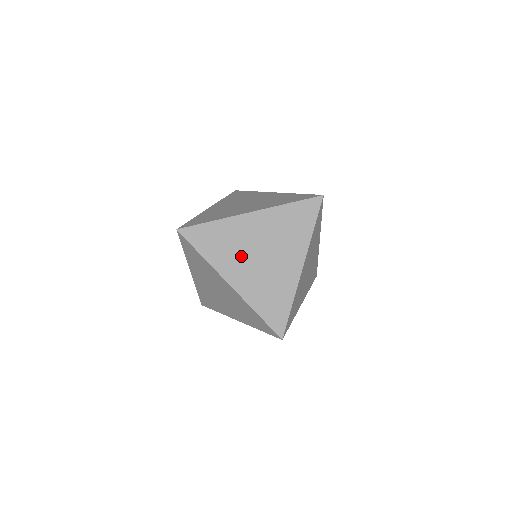
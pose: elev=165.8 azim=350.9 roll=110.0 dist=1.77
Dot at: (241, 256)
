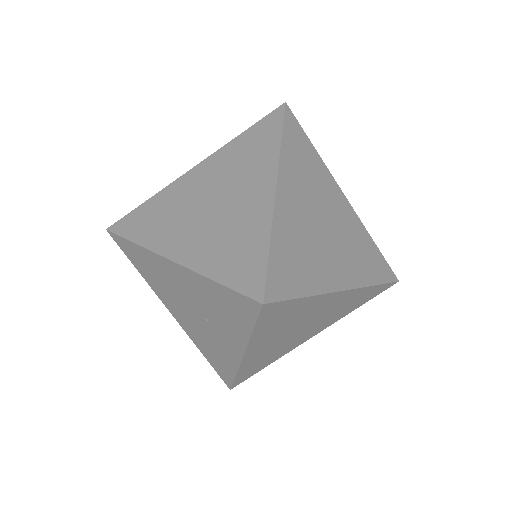
Dot at: (309, 195)
